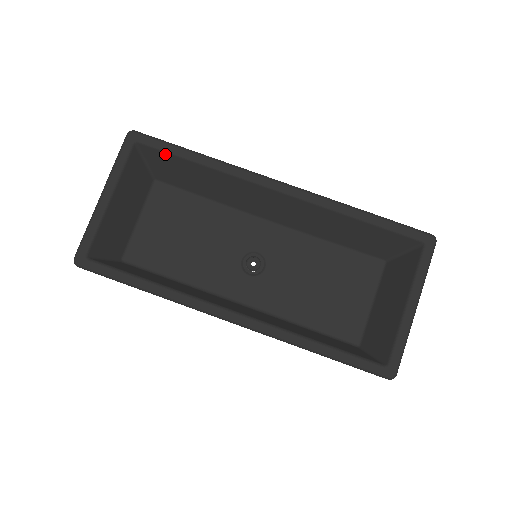
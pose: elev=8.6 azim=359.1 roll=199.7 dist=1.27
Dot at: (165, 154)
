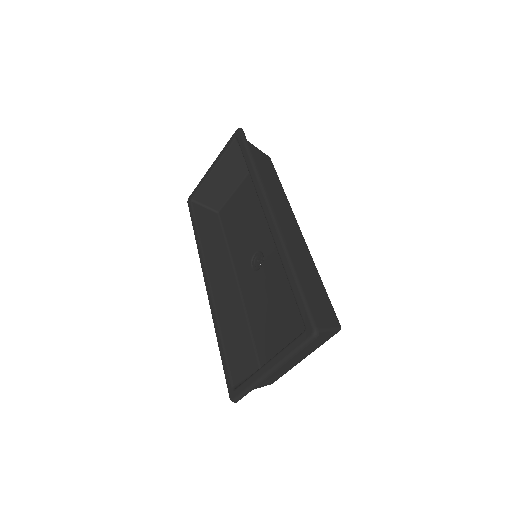
Dot at: occluded
